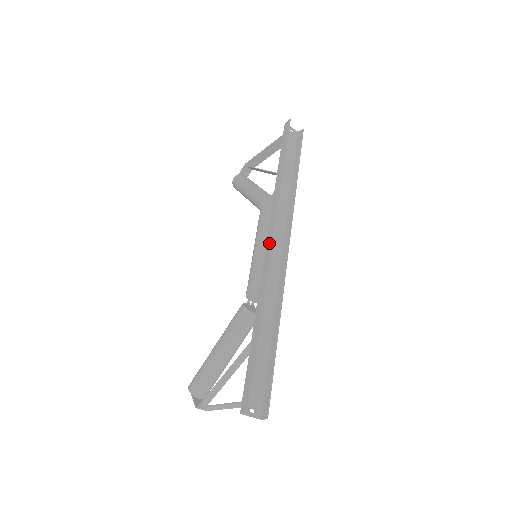
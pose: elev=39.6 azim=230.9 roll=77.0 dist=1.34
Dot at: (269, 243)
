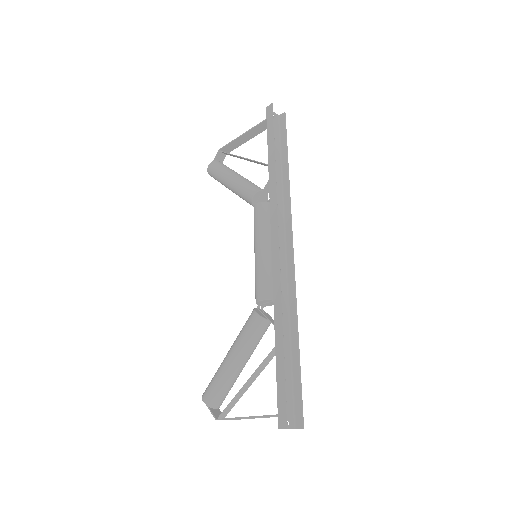
Dot at: (275, 245)
